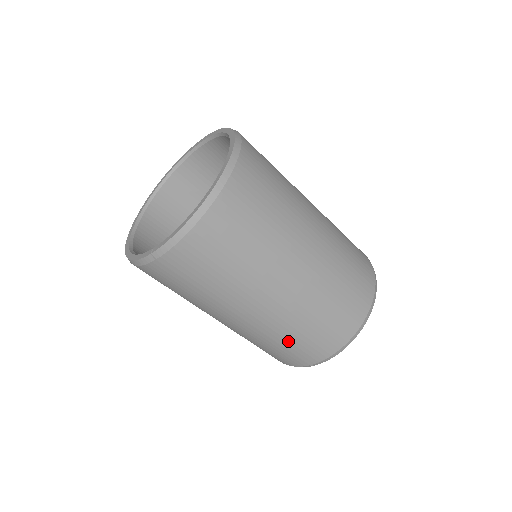
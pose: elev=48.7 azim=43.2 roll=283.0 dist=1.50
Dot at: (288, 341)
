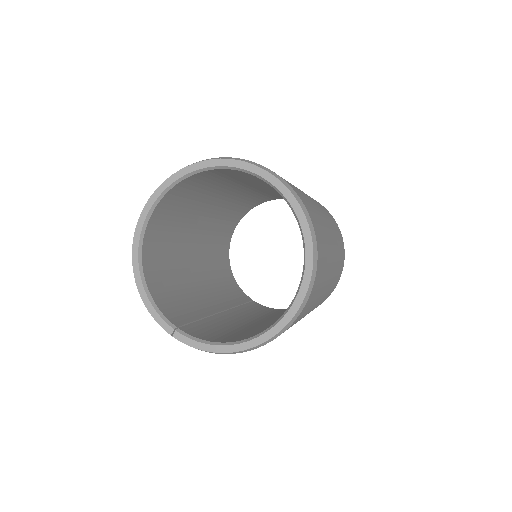
Dot at: occluded
